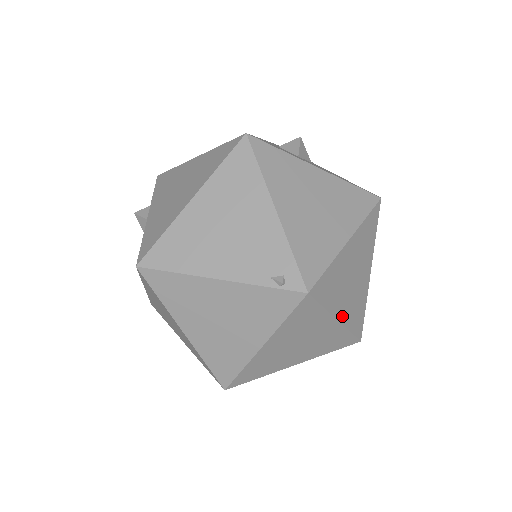
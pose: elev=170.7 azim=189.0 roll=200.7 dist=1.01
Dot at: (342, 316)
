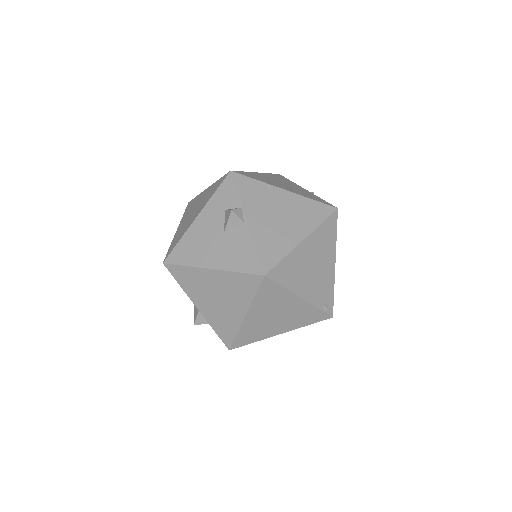
Dot at: occluded
